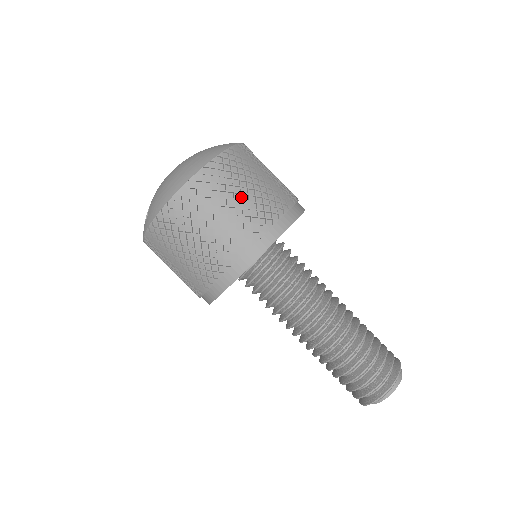
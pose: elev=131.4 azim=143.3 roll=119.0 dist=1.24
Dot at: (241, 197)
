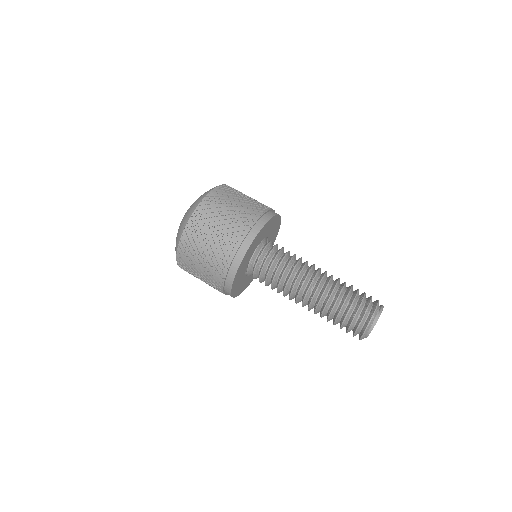
Dot at: (215, 233)
